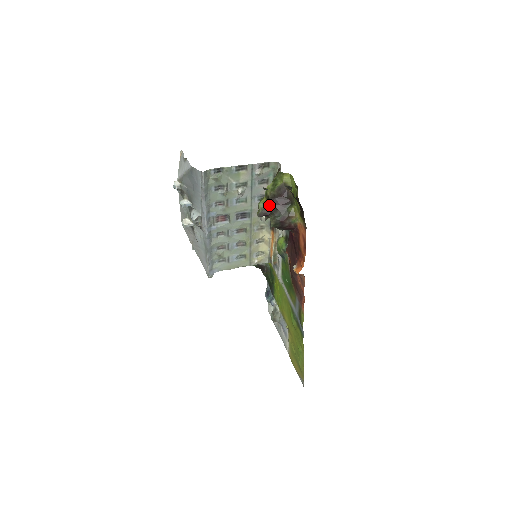
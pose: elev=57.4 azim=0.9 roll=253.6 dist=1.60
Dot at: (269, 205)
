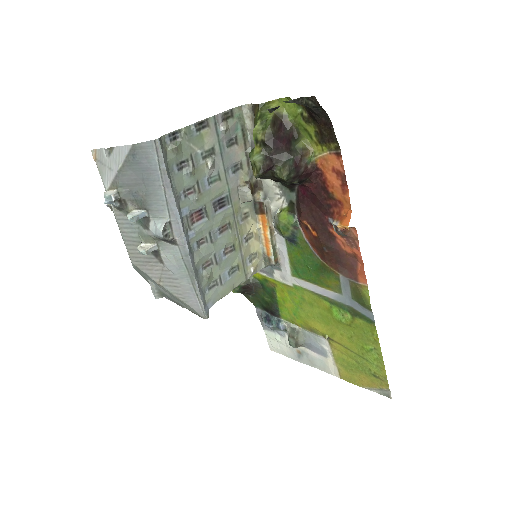
Dot at: (269, 152)
